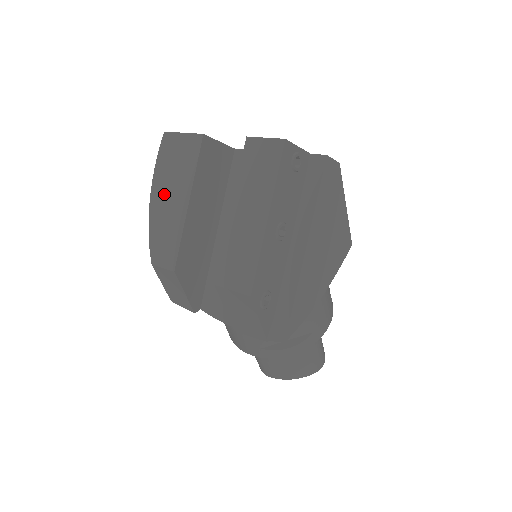
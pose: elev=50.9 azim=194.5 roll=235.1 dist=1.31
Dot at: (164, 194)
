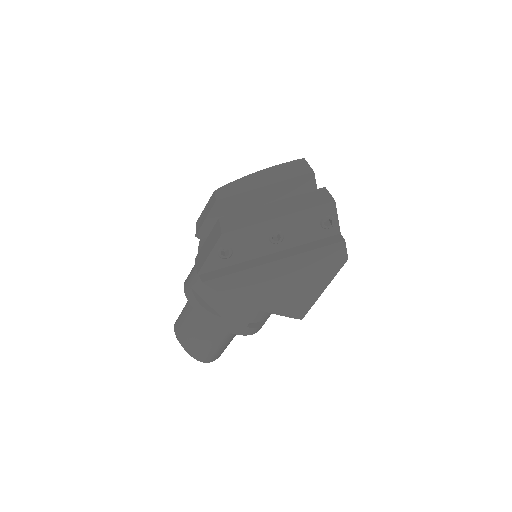
Dot at: (264, 175)
